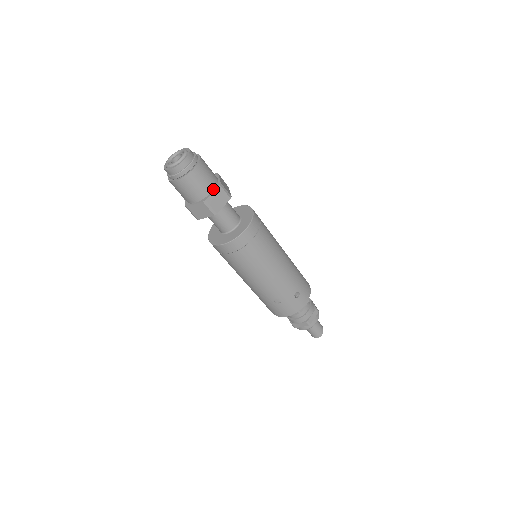
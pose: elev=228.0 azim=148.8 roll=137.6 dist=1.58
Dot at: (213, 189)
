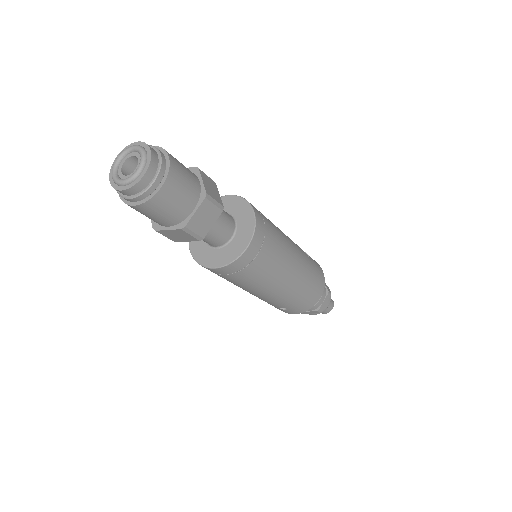
Dot at: (172, 225)
